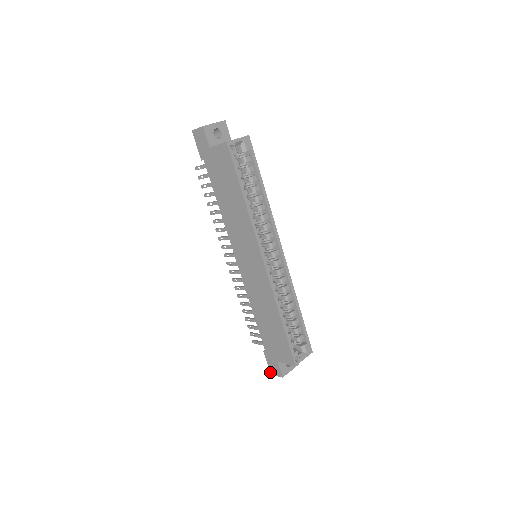
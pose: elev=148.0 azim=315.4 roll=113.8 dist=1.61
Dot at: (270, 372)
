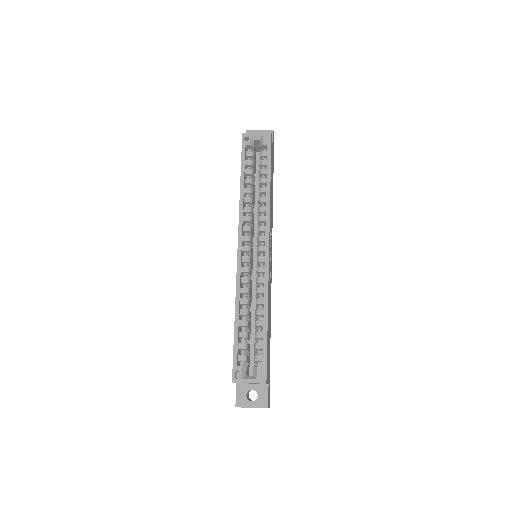
Dot at: occluded
